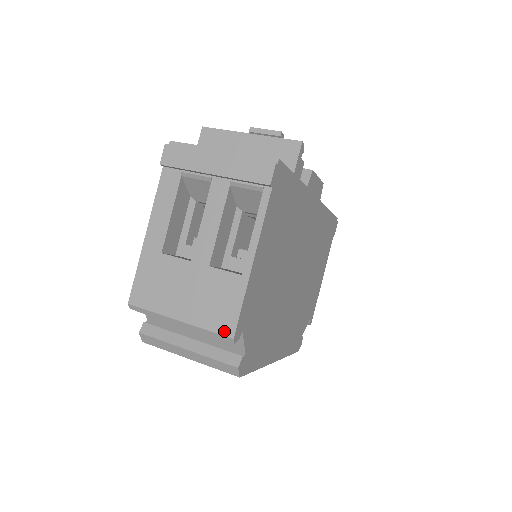
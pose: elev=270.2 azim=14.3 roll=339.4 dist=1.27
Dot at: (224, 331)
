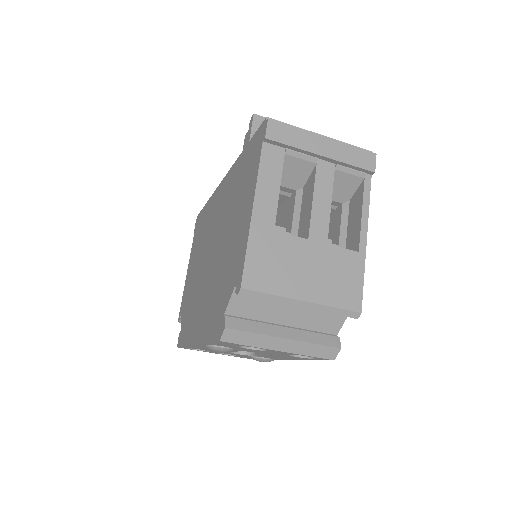
Dot at: (352, 306)
